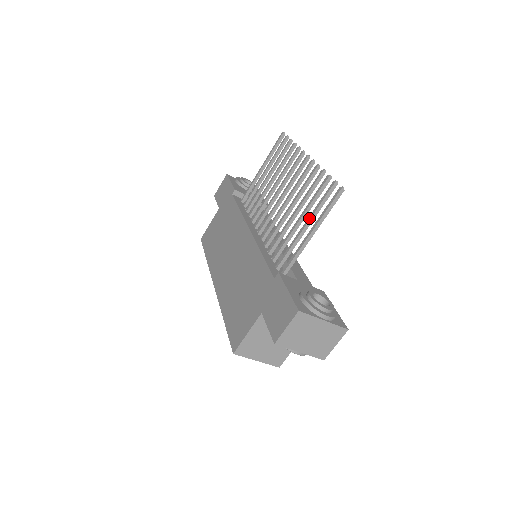
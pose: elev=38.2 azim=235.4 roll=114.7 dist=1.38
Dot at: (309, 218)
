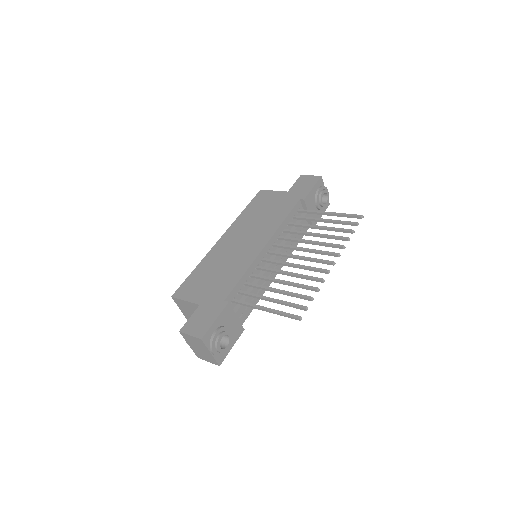
Dot at: (277, 300)
